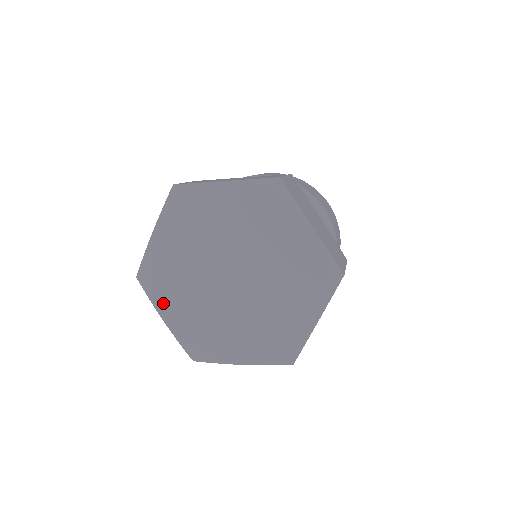
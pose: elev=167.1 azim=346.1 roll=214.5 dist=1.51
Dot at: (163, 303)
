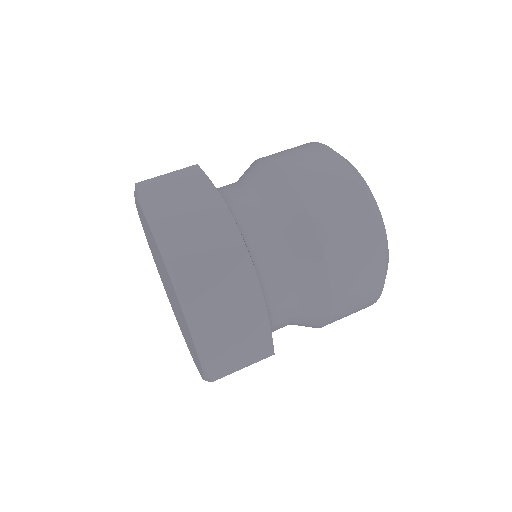
Dot at: occluded
